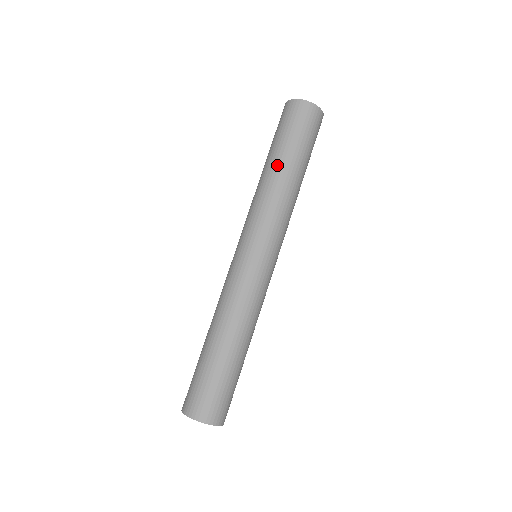
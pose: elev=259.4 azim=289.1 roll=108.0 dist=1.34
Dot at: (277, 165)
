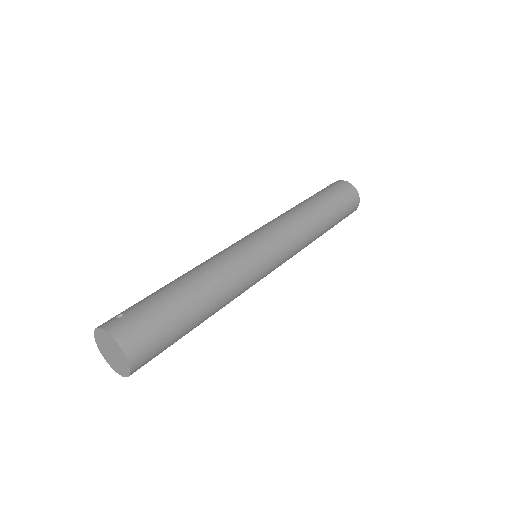
Dot at: (321, 211)
